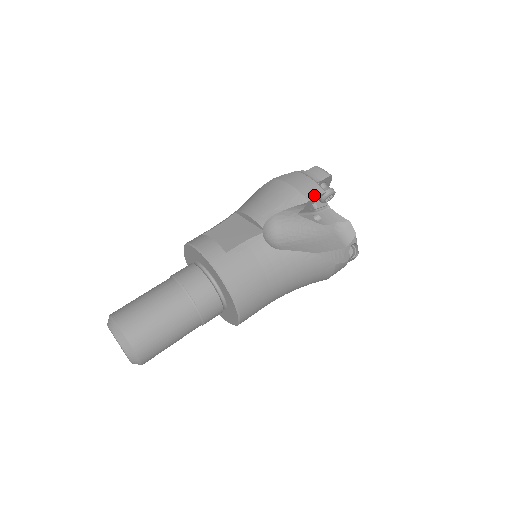
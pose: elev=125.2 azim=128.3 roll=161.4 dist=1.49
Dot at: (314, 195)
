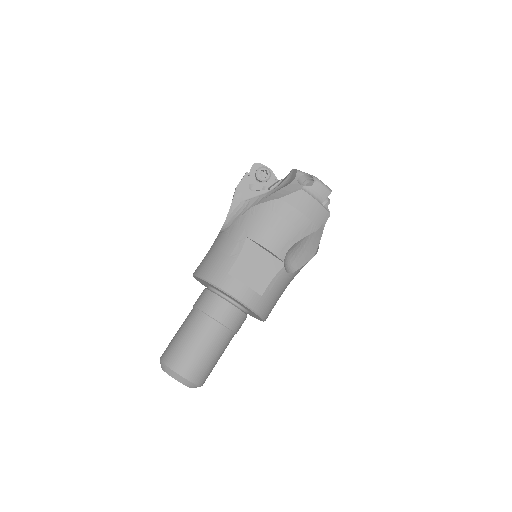
Dot at: (322, 221)
